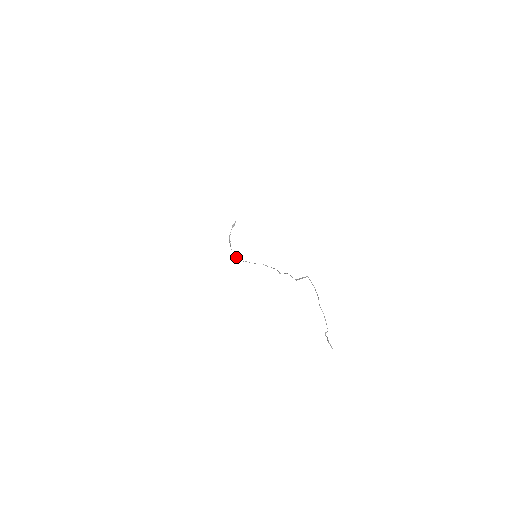
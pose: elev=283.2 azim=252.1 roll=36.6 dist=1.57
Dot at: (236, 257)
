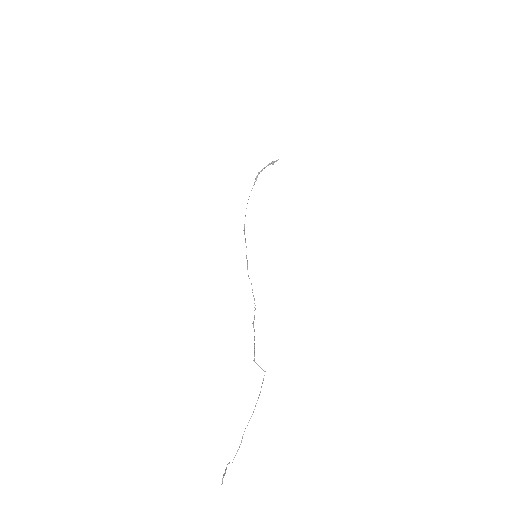
Dot at: occluded
